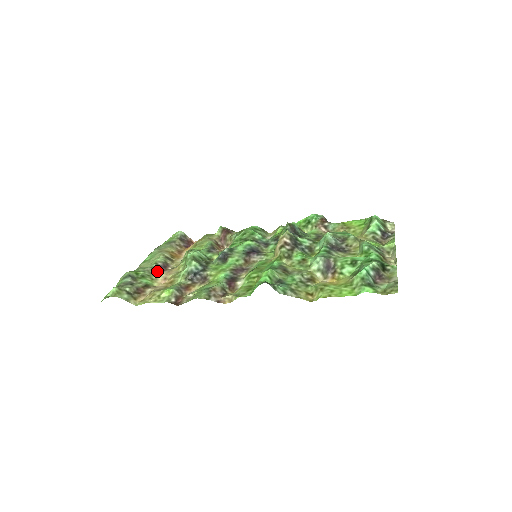
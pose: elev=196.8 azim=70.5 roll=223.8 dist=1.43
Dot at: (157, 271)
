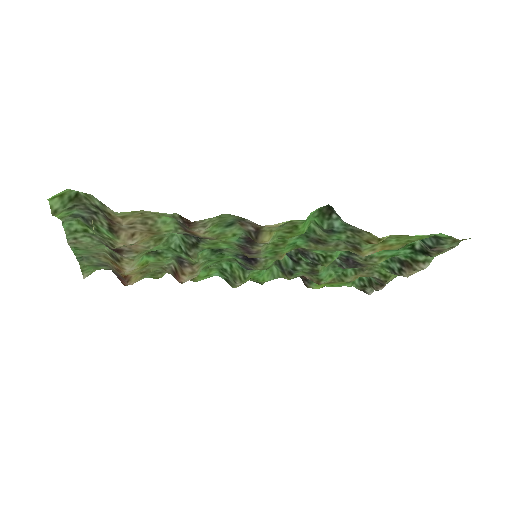
Dot at: (108, 247)
